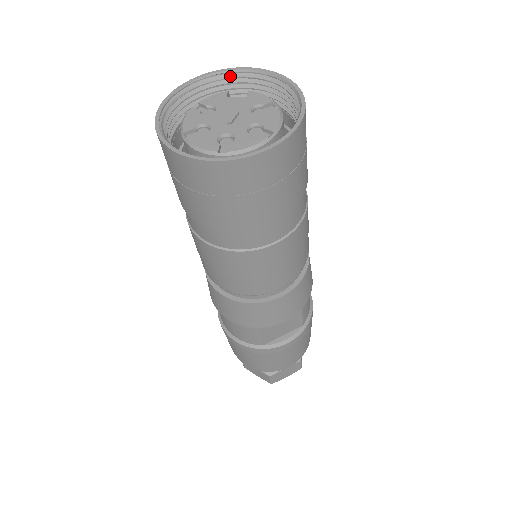
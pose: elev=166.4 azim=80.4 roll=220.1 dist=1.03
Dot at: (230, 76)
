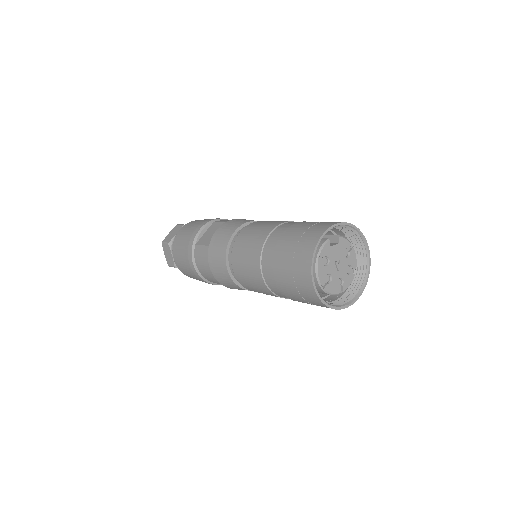
Dot at: occluded
